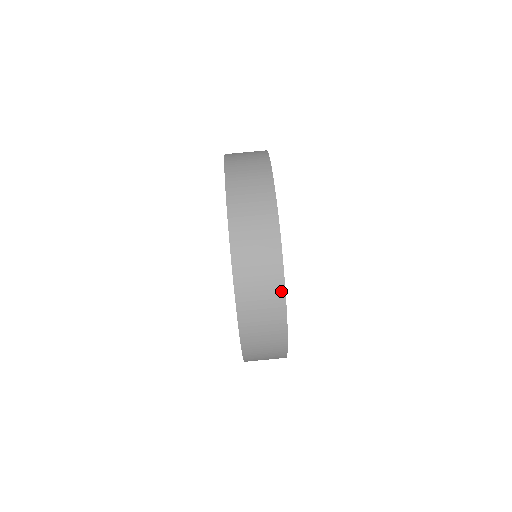
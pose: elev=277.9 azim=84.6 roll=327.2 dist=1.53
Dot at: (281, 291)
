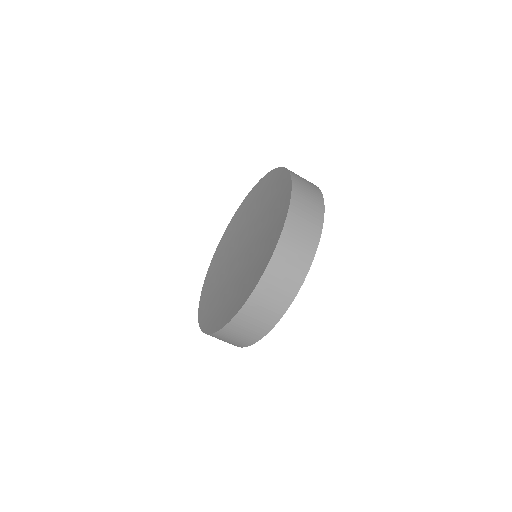
Dot at: (237, 346)
